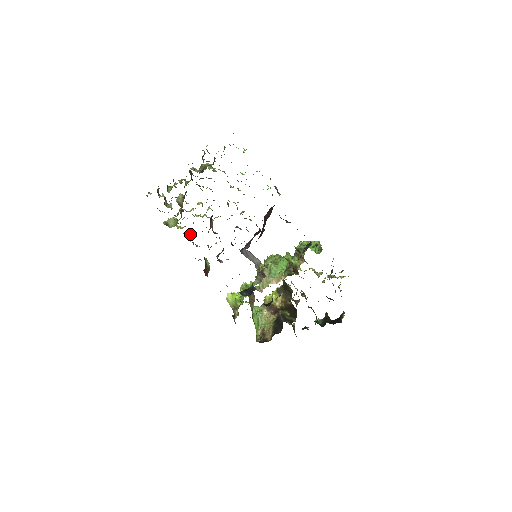
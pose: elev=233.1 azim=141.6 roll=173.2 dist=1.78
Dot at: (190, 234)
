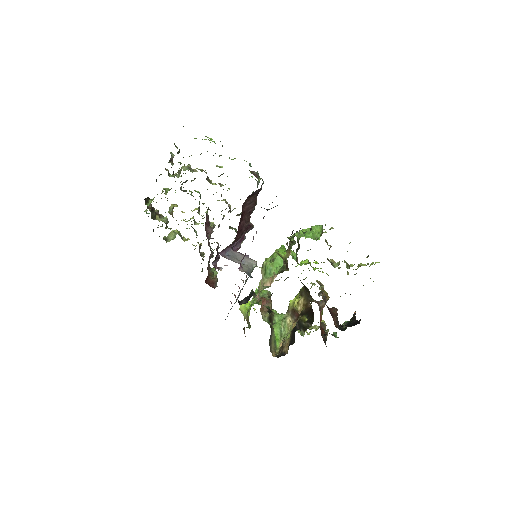
Dot at: occluded
